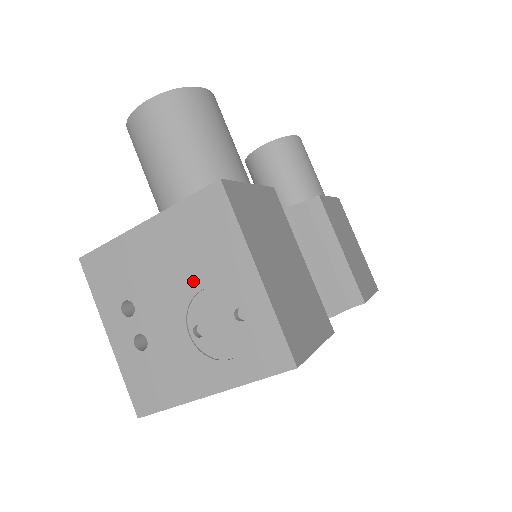
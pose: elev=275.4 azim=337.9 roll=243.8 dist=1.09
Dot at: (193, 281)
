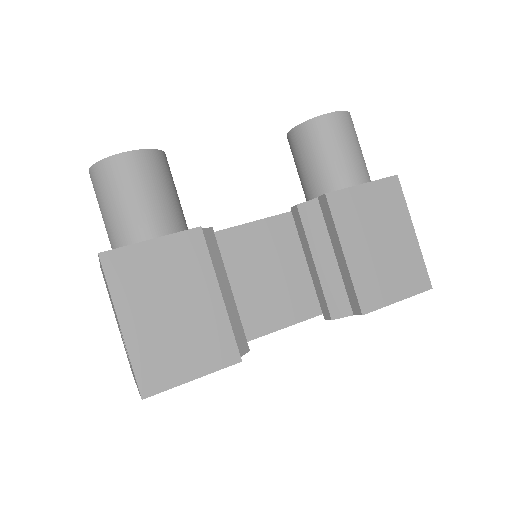
Dot at: occluded
